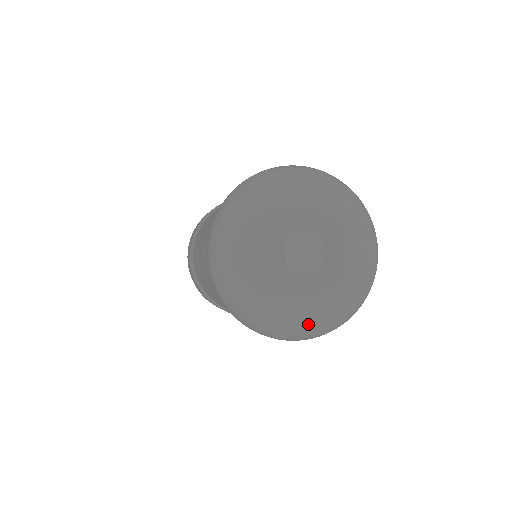
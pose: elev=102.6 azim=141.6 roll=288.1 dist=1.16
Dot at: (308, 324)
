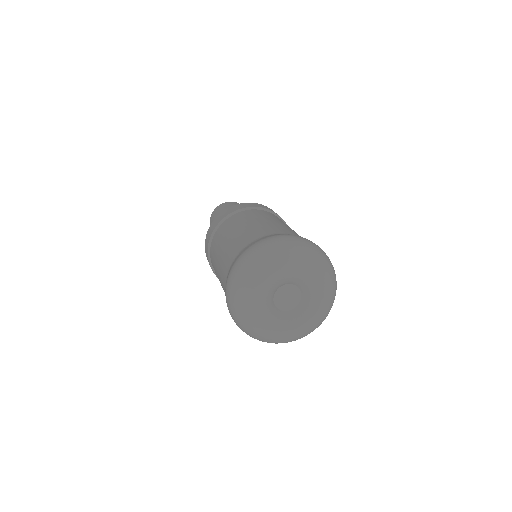
Dot at: (273, 339)
